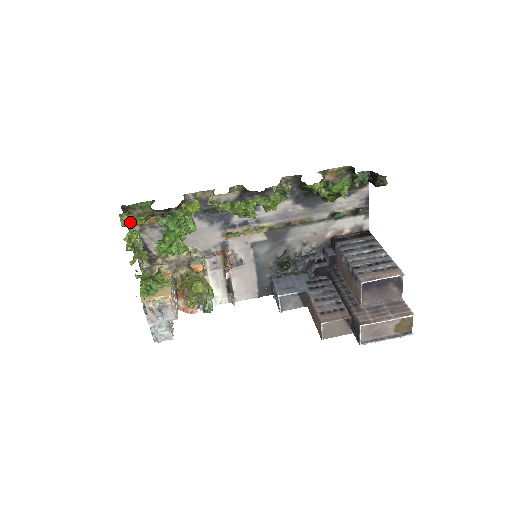
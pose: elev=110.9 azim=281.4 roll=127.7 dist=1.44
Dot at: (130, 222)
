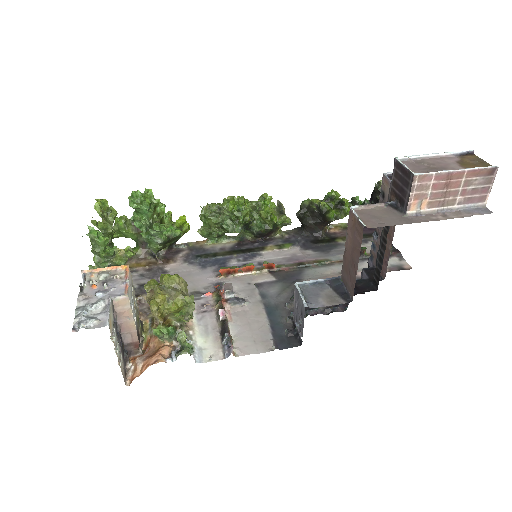
Dot at: occluded
